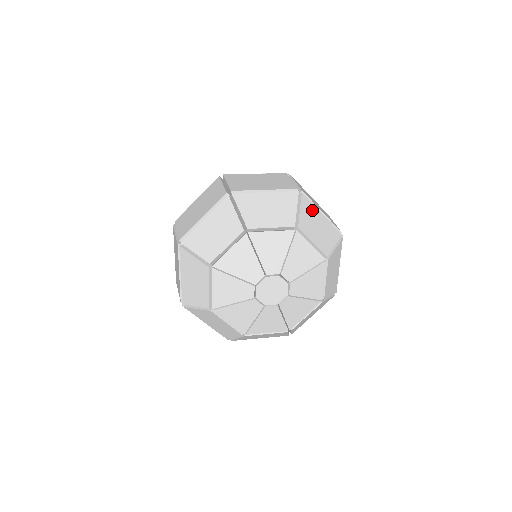
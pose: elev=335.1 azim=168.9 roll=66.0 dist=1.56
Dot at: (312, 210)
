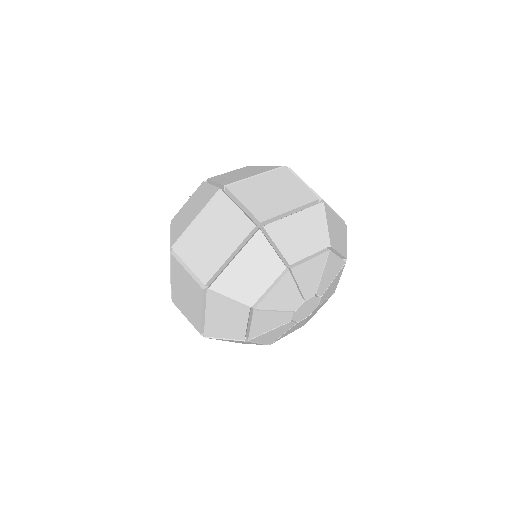
Dot at: occluded
